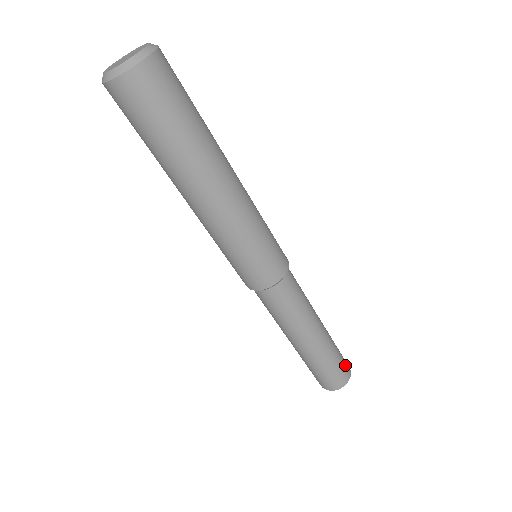
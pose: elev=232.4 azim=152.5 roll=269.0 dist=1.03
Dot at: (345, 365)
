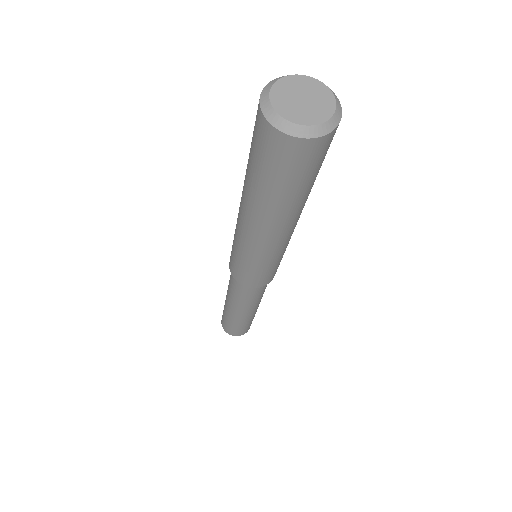
Dot at: occluded
